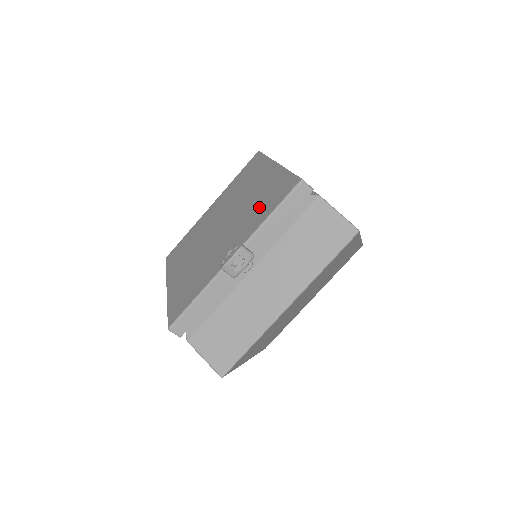
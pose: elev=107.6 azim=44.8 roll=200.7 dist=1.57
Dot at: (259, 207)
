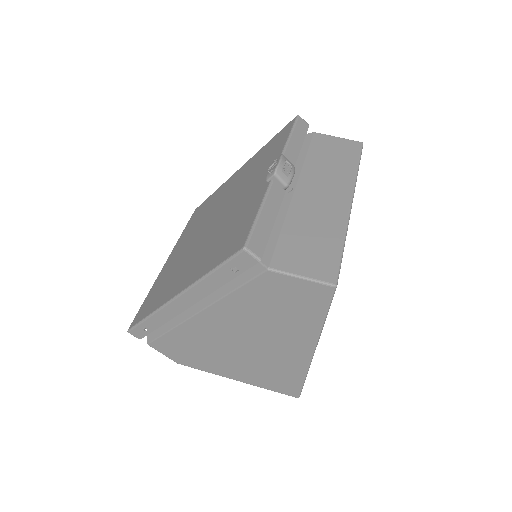
Dot at: (263, 160)
